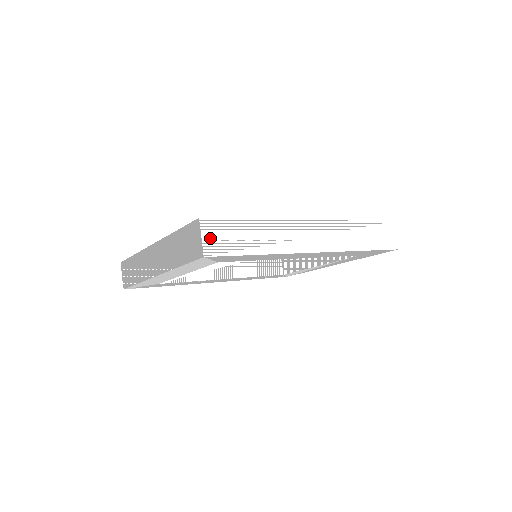
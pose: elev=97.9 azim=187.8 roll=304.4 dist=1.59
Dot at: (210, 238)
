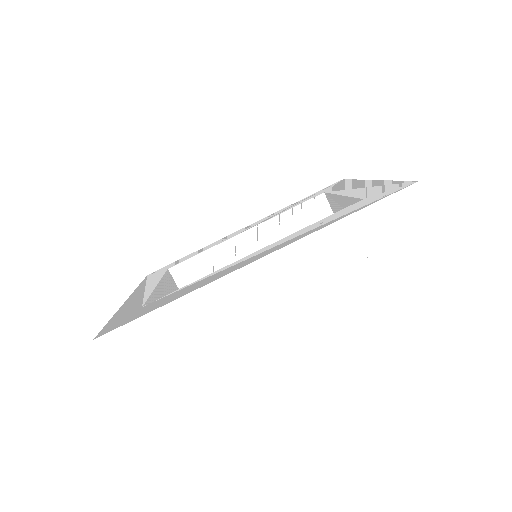
Dot at: (115, 355)
